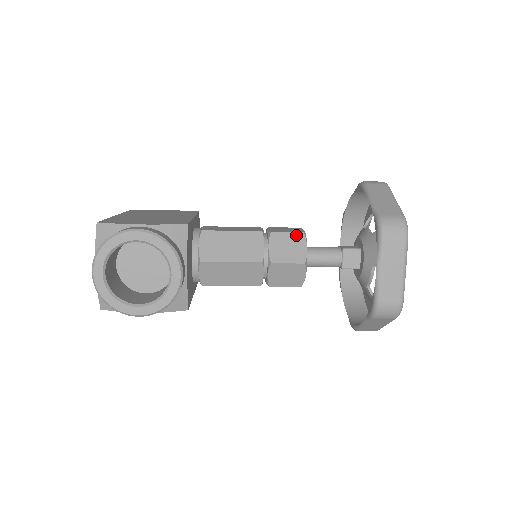
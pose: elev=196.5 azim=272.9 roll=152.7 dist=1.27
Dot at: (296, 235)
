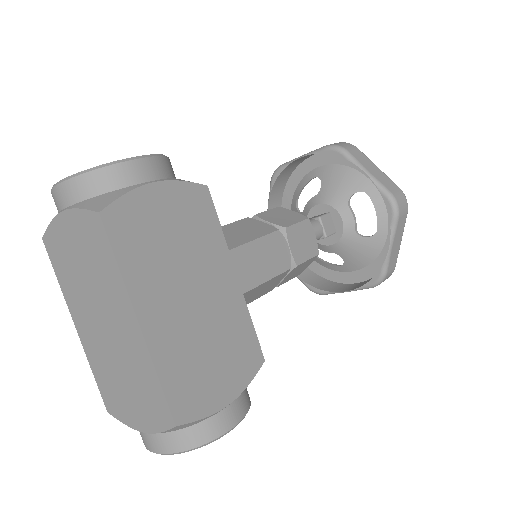
Dot at: (312, 259)
